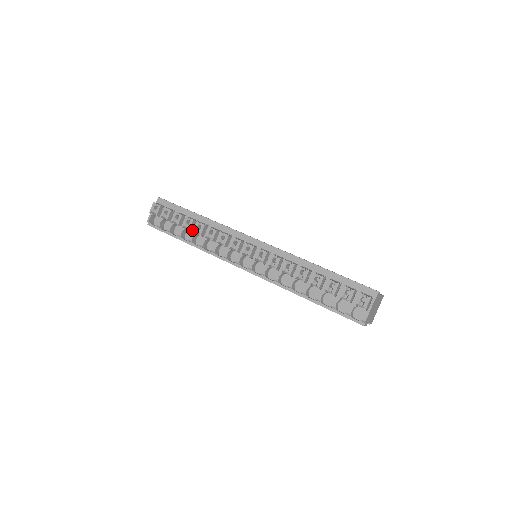
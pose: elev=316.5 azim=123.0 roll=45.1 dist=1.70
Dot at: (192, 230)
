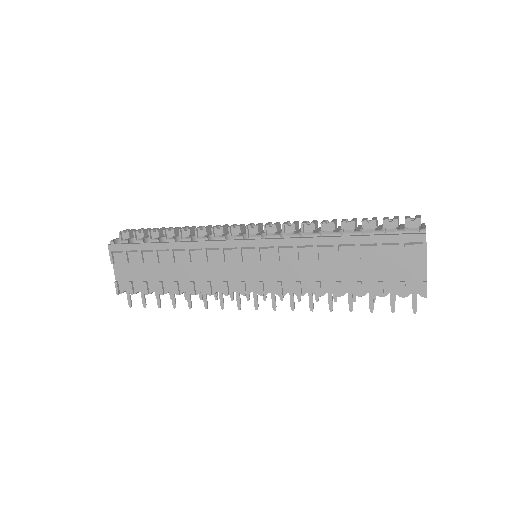
Dot at: (175, 236)
